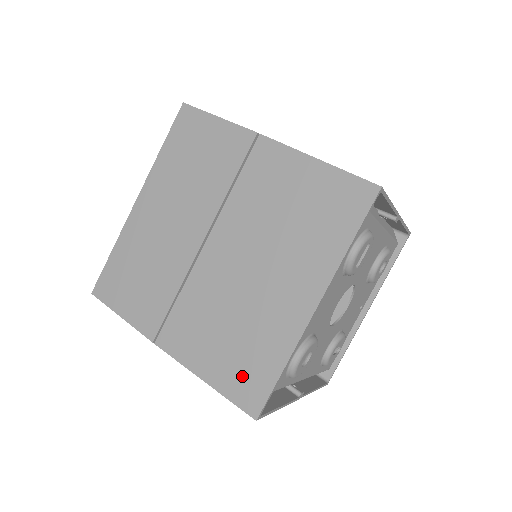
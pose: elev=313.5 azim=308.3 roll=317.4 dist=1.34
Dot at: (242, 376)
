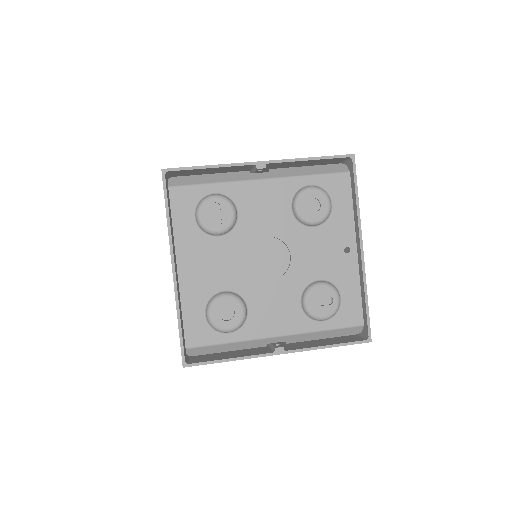
Dot at: occluded
